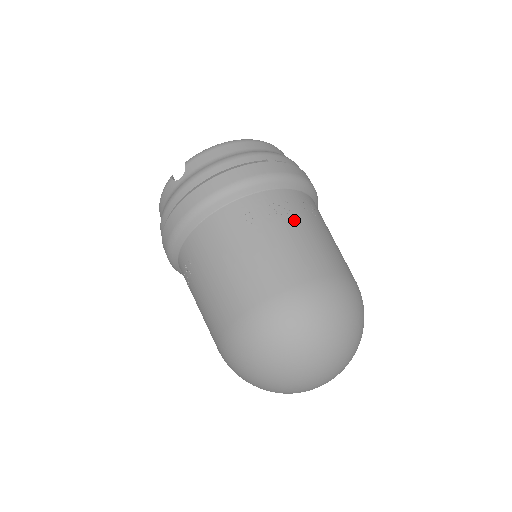
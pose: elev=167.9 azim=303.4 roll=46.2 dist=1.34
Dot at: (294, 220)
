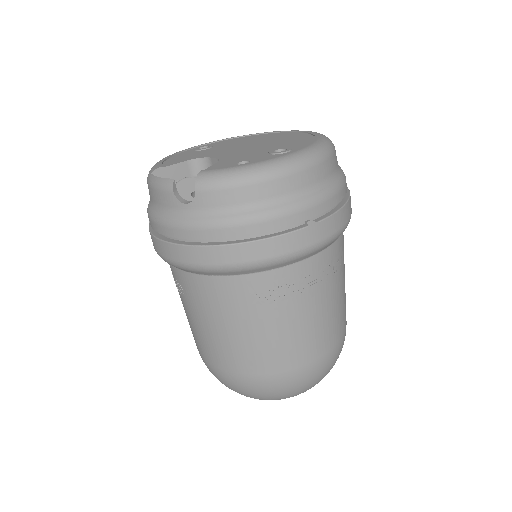
Dot at: (310, 300)
